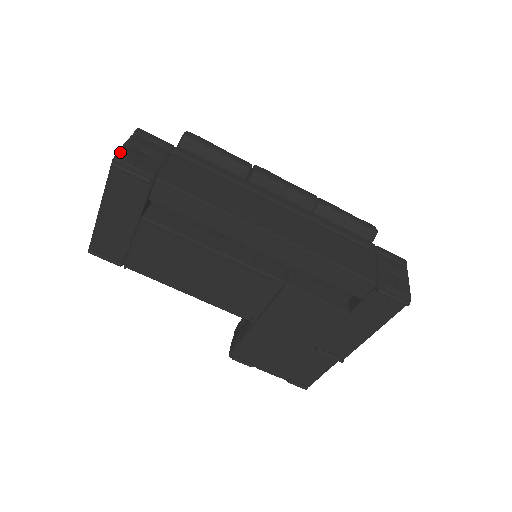
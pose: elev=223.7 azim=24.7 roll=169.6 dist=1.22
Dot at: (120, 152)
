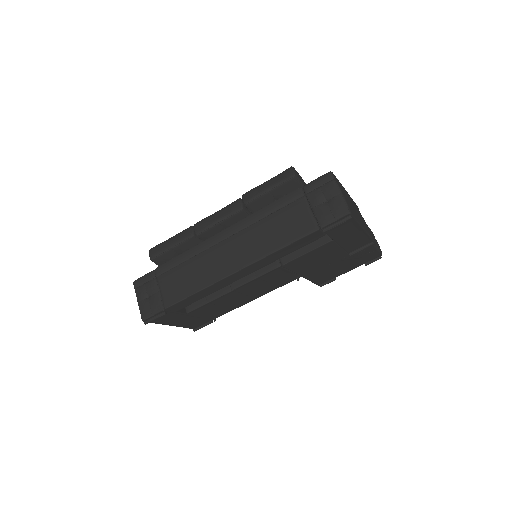
Dot at: (141, 313)
